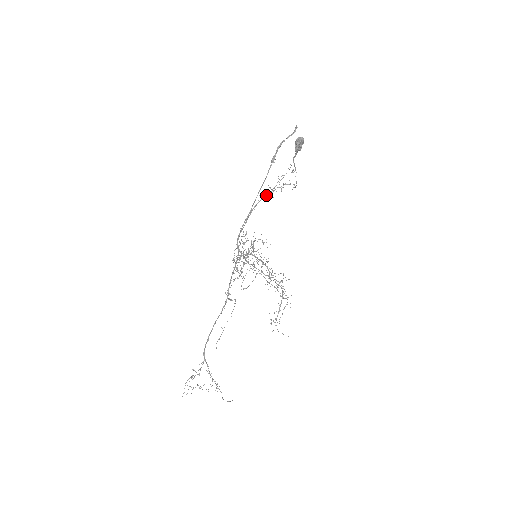
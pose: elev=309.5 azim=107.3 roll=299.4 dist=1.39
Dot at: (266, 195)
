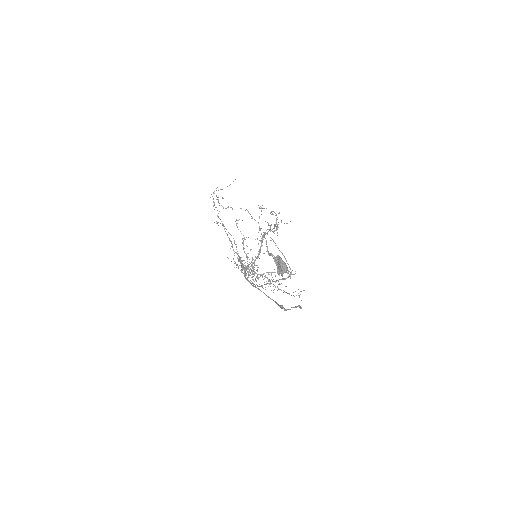
Dot at: occluded
